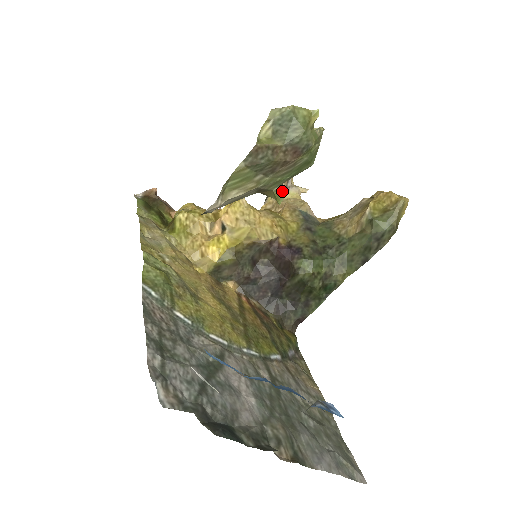
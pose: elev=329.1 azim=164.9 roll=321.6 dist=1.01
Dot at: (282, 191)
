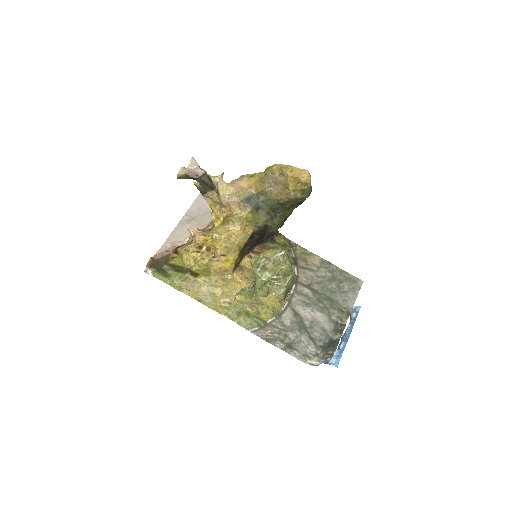
Dot at: occluded
